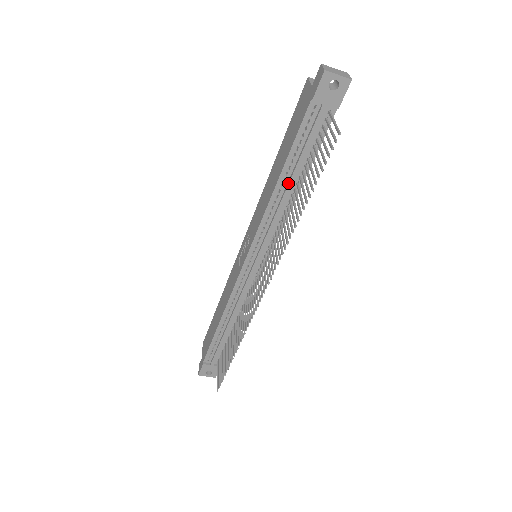
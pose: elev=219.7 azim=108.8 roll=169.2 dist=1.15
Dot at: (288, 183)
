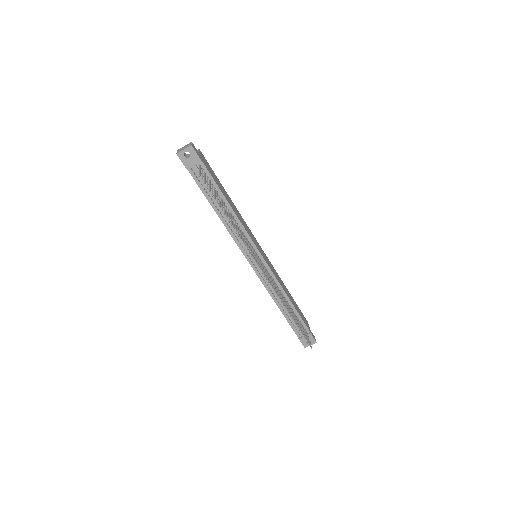
Dot at: (221, 210)
